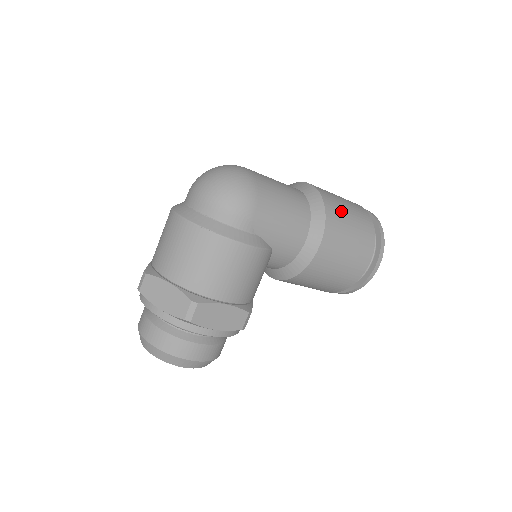
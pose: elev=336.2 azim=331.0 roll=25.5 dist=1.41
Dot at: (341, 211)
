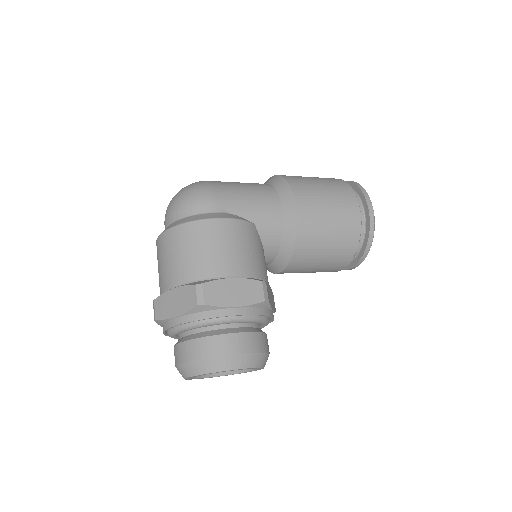
Dot at: (302, 178)
